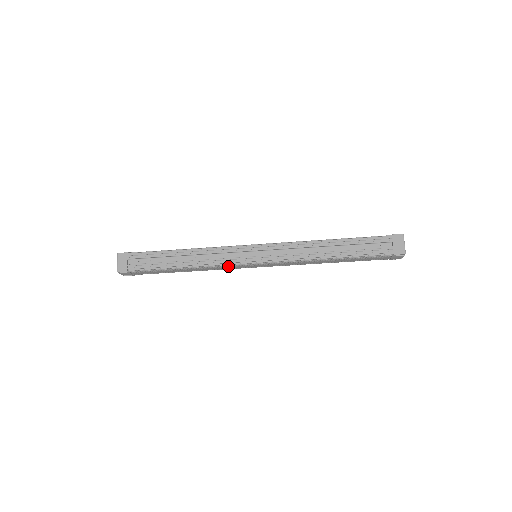
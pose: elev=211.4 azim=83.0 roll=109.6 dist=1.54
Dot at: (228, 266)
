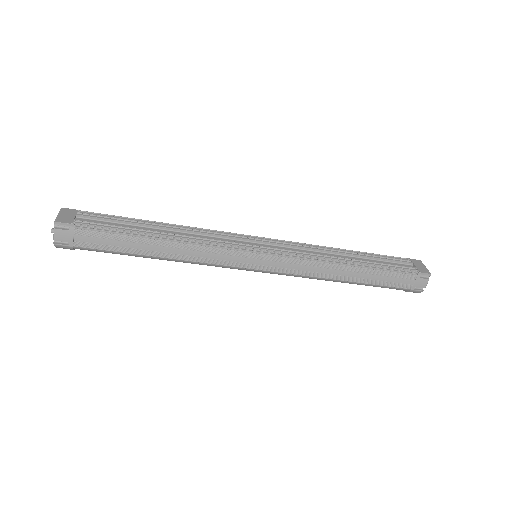
Dot at: (223, 251)
